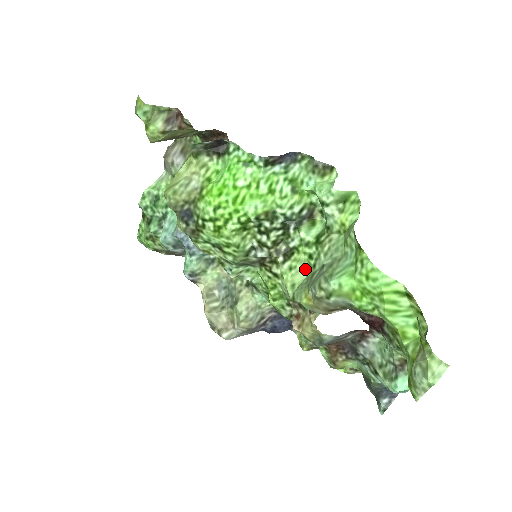
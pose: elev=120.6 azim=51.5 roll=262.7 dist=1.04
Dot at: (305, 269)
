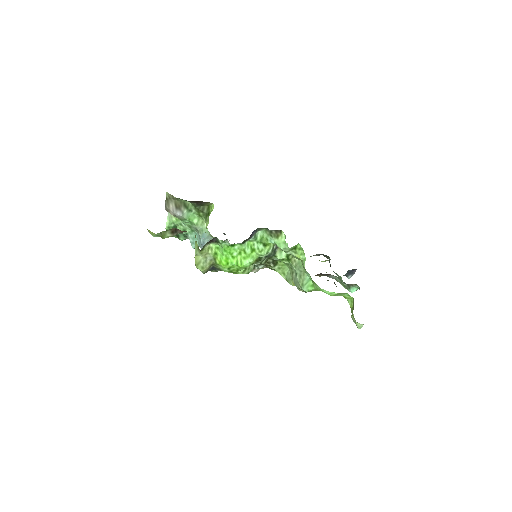
Dot at: (287, 267)
